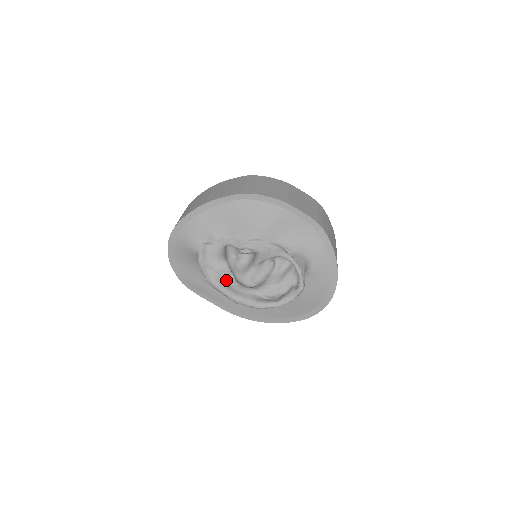
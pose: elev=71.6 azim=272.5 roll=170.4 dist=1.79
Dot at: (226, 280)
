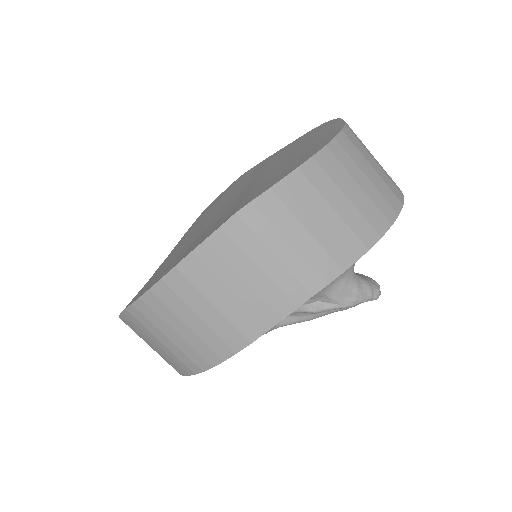
Dot at: occluded
